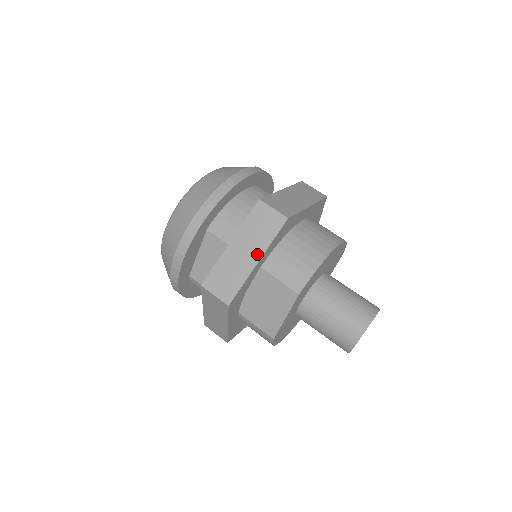
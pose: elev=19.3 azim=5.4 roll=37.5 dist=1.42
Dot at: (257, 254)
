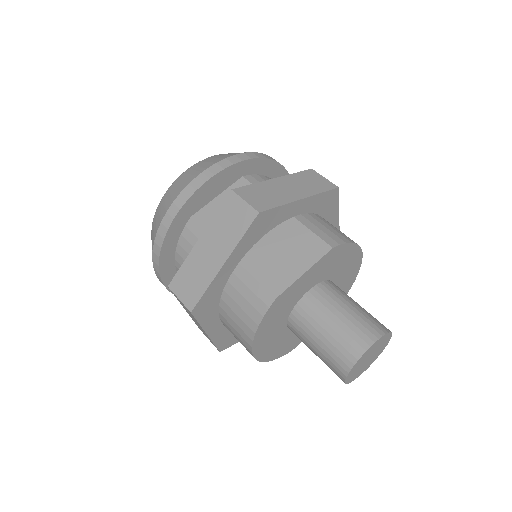
Dot at: (302, 194)
